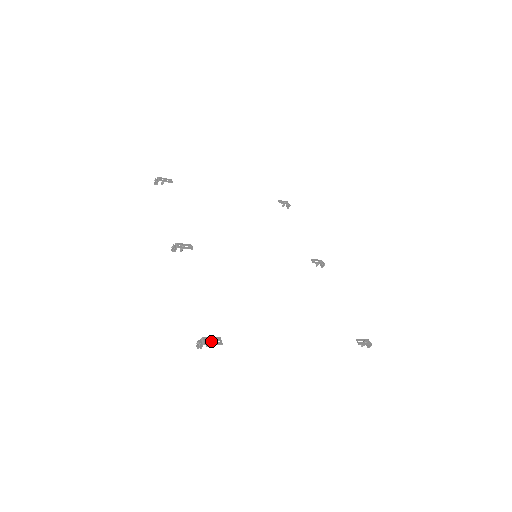
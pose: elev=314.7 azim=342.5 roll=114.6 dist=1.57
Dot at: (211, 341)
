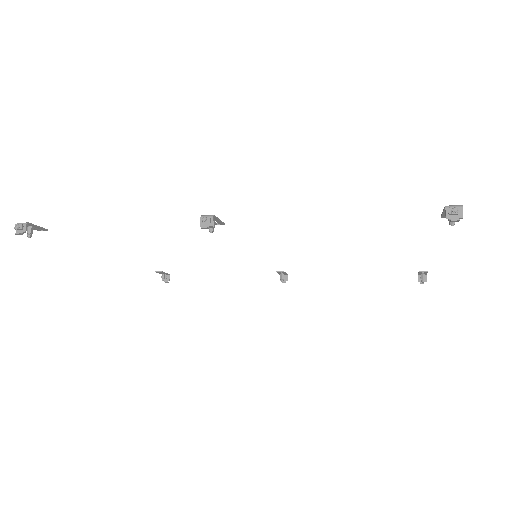
Dot at: occluded
